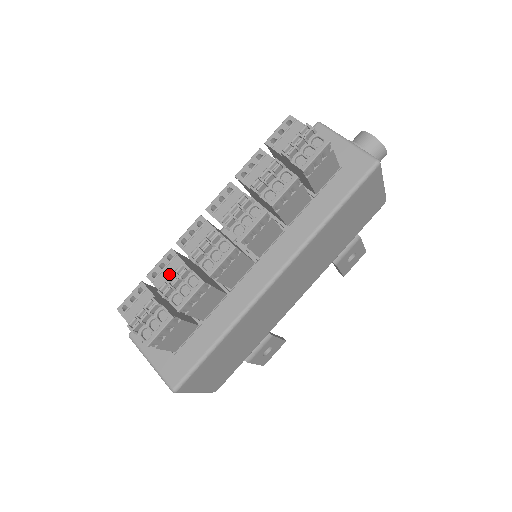
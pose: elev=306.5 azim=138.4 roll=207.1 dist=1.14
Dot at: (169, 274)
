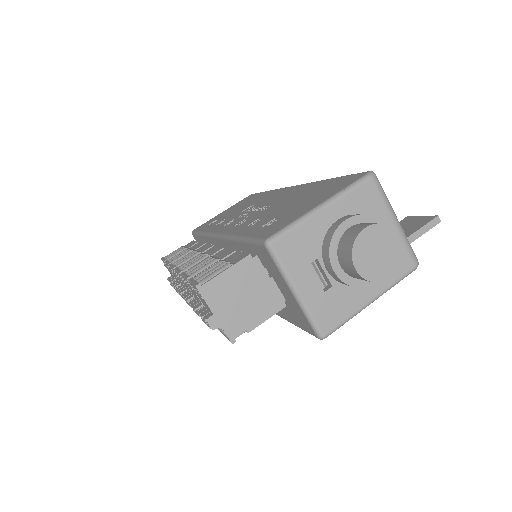
Dot at: (175, 277)
